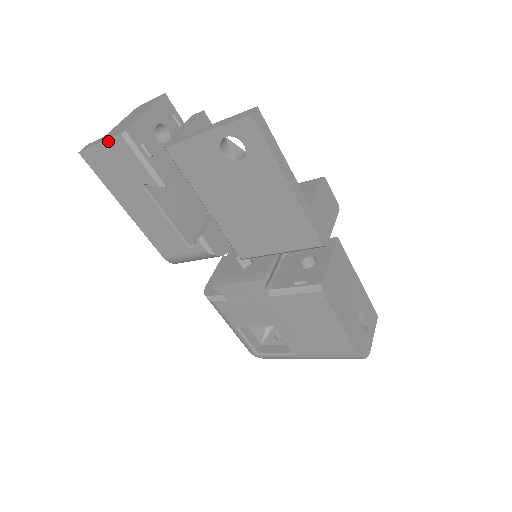
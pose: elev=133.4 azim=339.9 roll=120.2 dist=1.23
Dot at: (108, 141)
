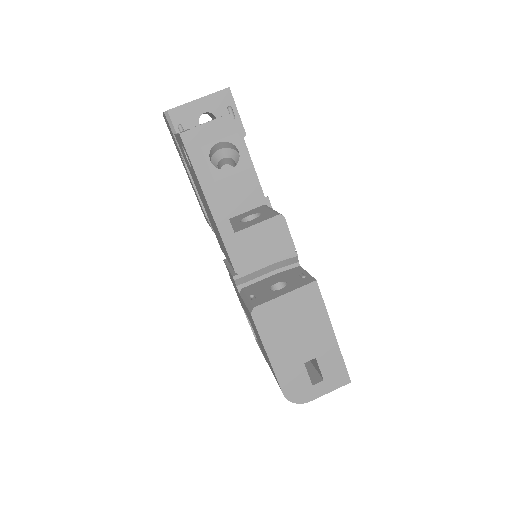
Dot at: occluded
